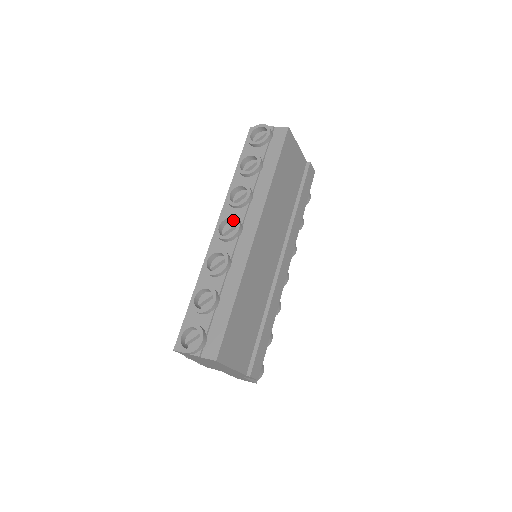
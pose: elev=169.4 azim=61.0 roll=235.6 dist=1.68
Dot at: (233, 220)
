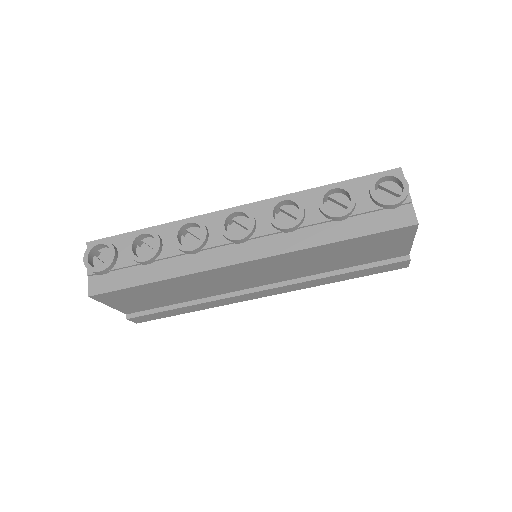
Dot at: (251, 224)
